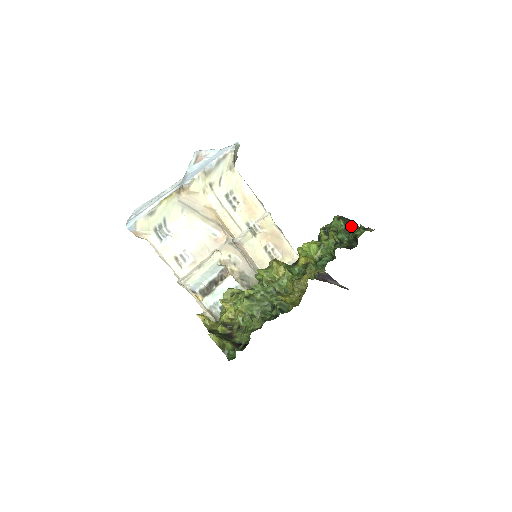
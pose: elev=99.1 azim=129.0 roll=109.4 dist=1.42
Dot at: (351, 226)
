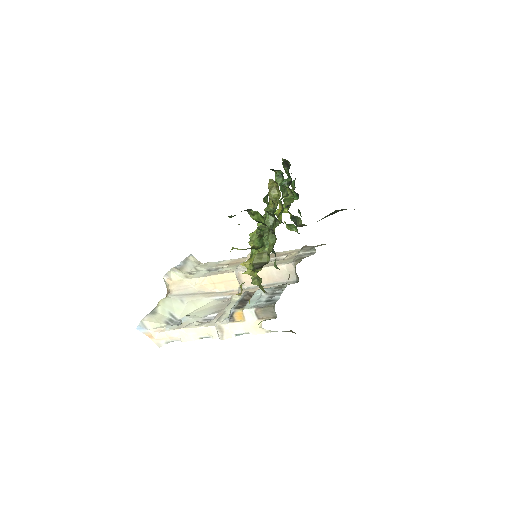
Dot at: (294, 187)
